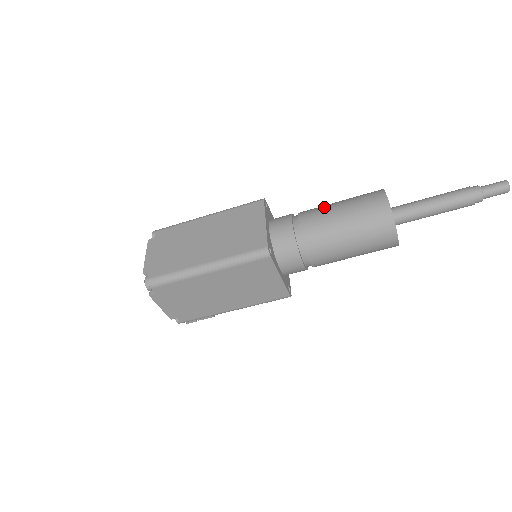
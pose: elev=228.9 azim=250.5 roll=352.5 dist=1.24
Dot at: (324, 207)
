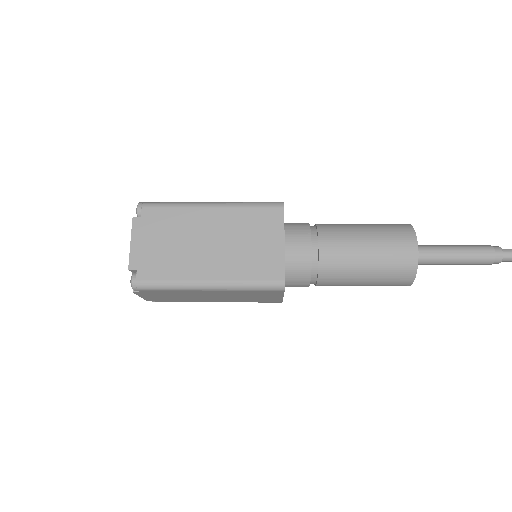
Dot at: (349, 235)
